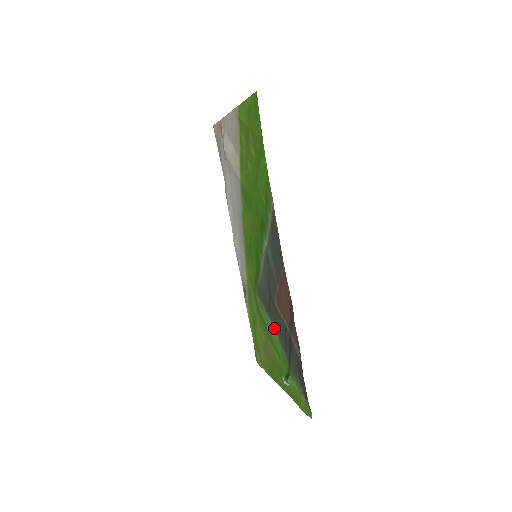
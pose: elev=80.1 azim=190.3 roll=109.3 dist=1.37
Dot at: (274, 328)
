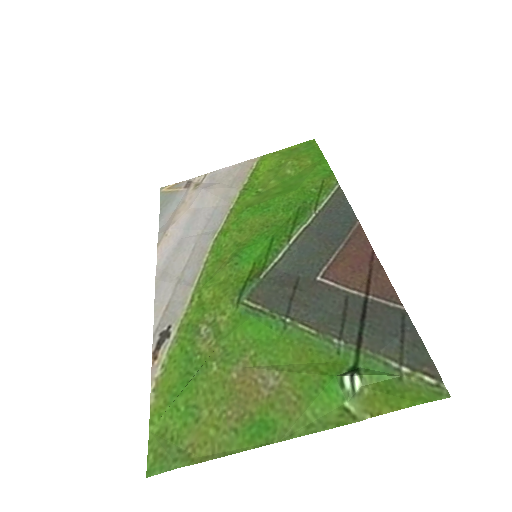
Dot at: (301, 322)
